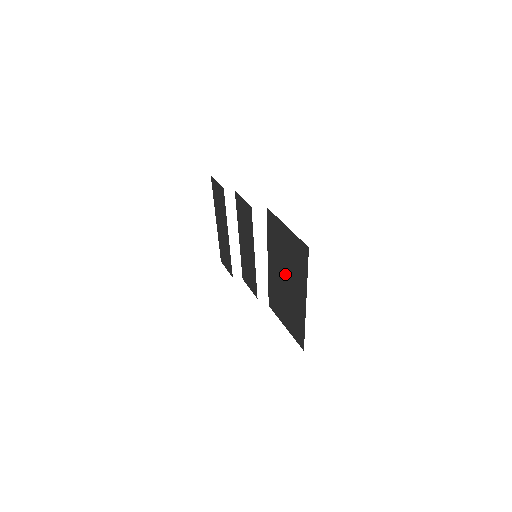
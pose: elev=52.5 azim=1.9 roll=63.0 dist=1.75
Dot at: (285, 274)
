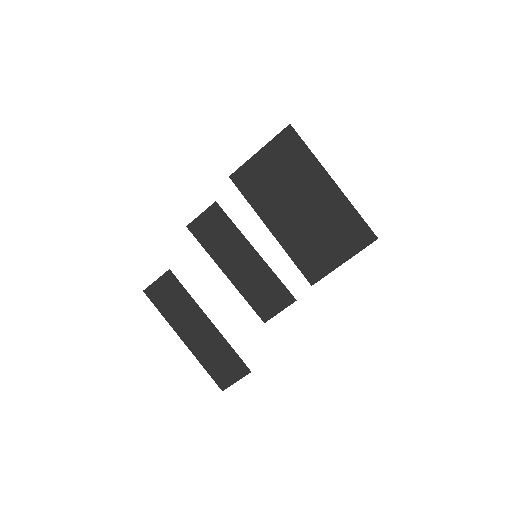
Dot at: (295, 200)
